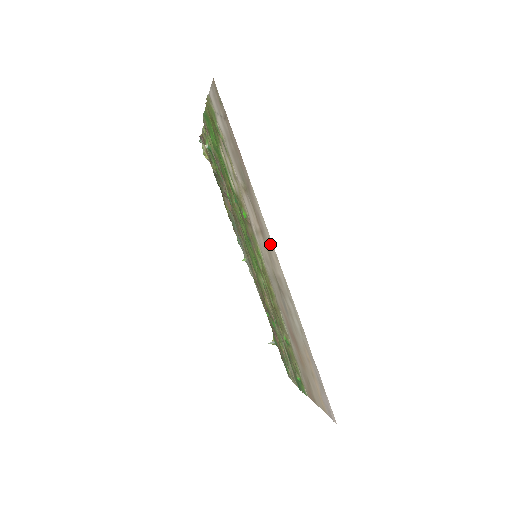
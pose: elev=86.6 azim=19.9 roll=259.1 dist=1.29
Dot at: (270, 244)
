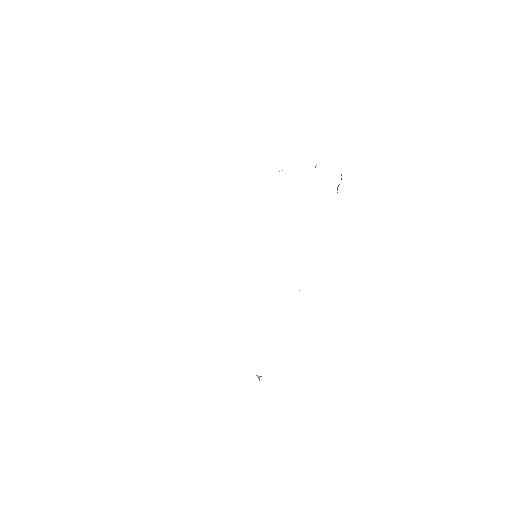
Dot at: occluded
